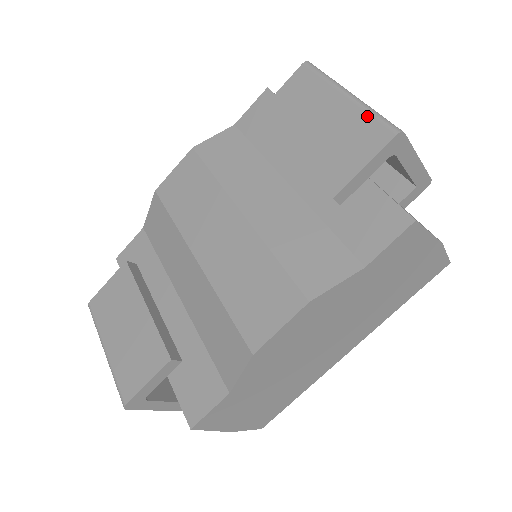
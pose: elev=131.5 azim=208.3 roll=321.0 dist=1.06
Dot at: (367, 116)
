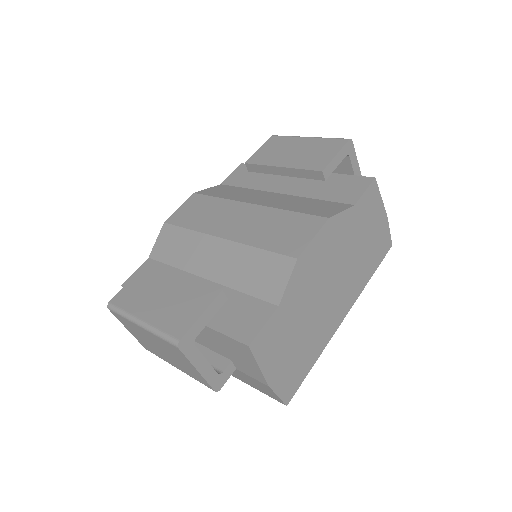
Dot at: (327, 139)
